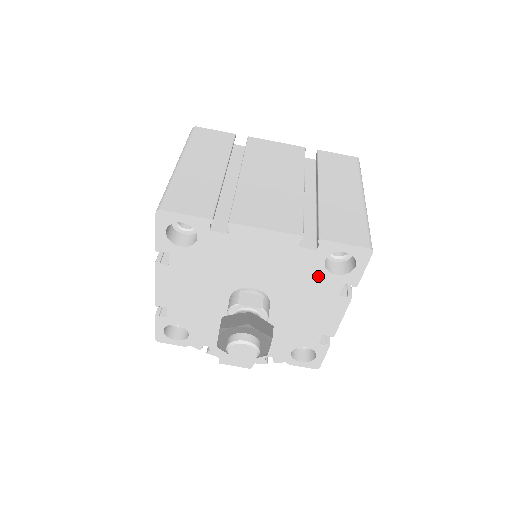
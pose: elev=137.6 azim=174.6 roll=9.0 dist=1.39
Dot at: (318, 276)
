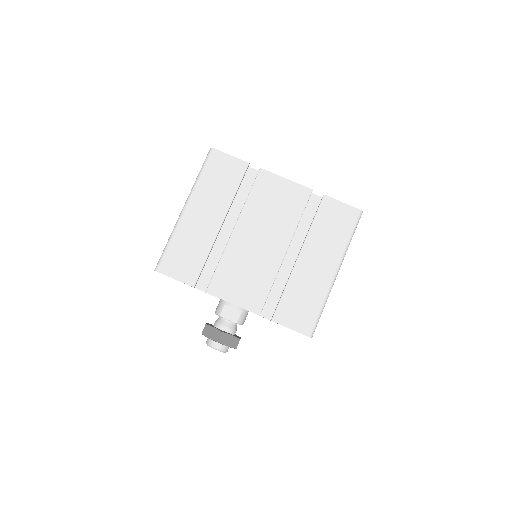
Dot at: occluded
